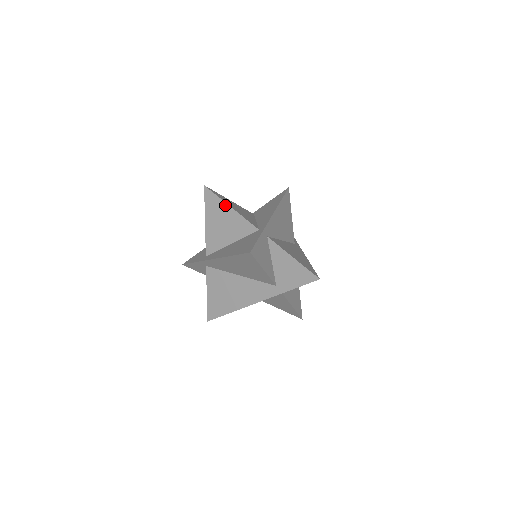
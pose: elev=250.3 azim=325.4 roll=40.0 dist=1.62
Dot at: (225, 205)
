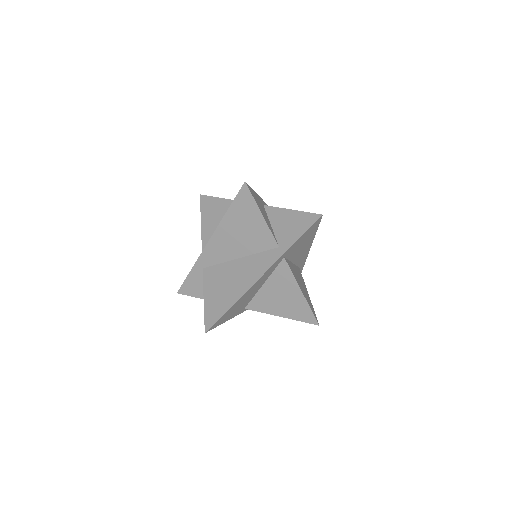
Dot at: (220, 200)
